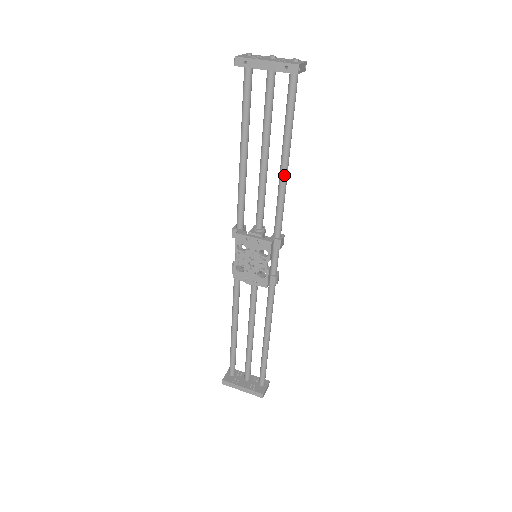
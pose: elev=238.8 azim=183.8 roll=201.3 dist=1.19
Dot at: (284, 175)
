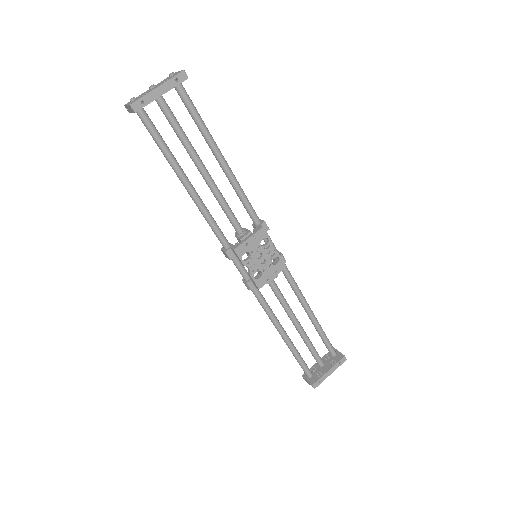
Dot at: (229, 169)
